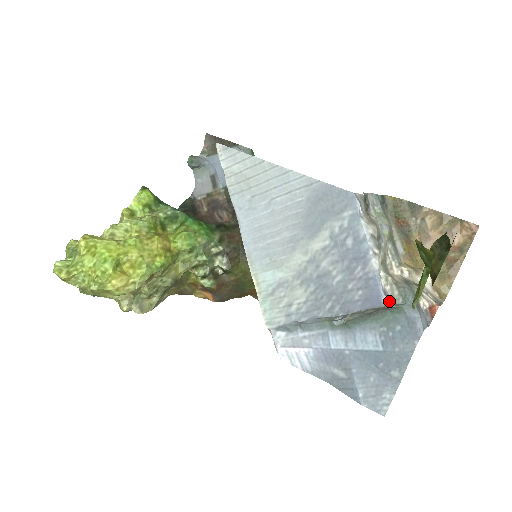
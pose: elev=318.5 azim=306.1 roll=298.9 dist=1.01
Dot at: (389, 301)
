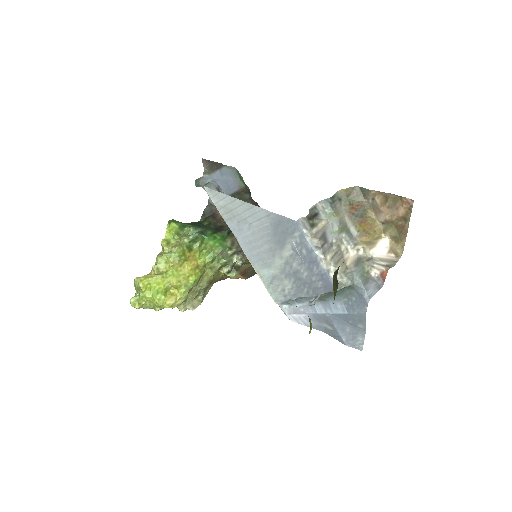
Dot at: (339, 287)
